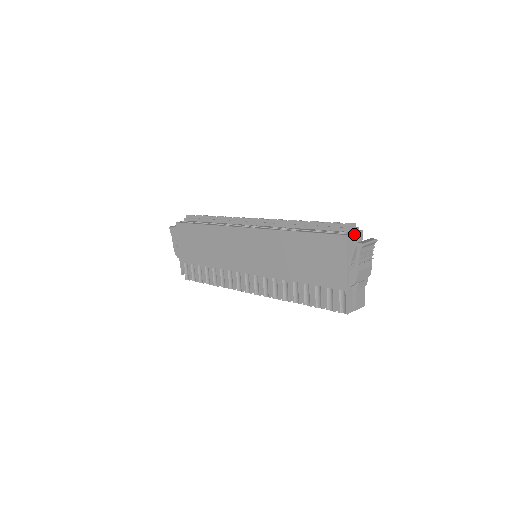
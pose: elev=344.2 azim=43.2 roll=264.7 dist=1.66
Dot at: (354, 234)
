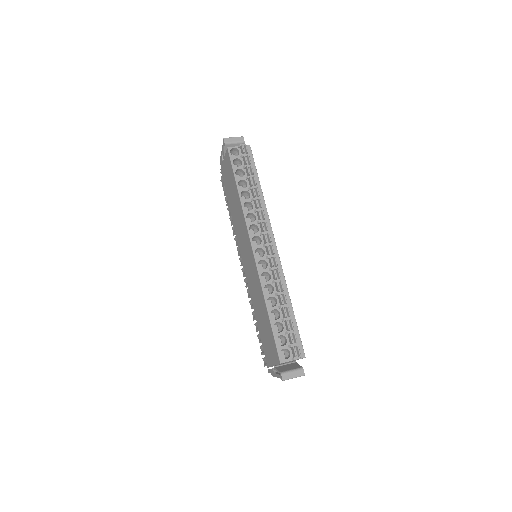
Dot at: (292, 360)
